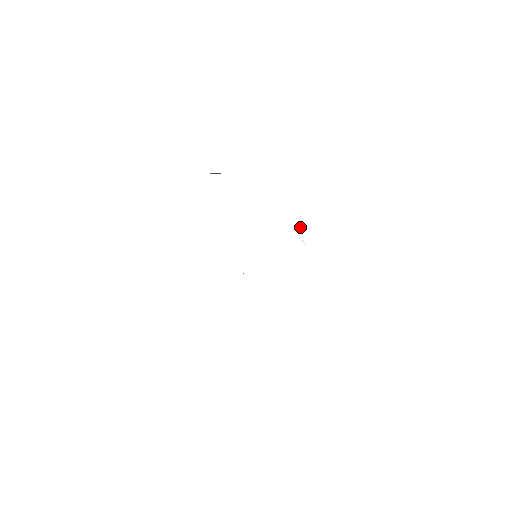
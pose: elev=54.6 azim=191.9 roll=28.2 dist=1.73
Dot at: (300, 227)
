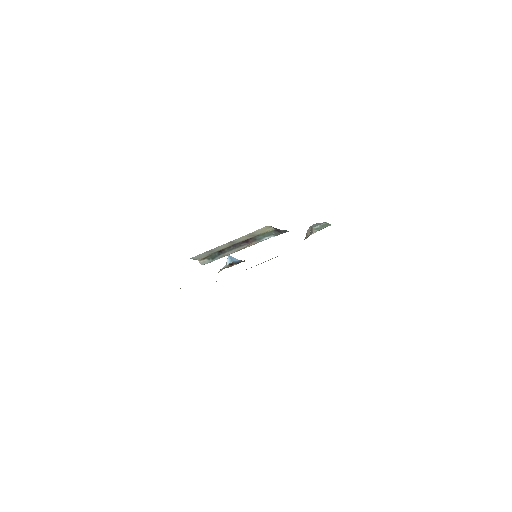
Dot at: (320, 228)
